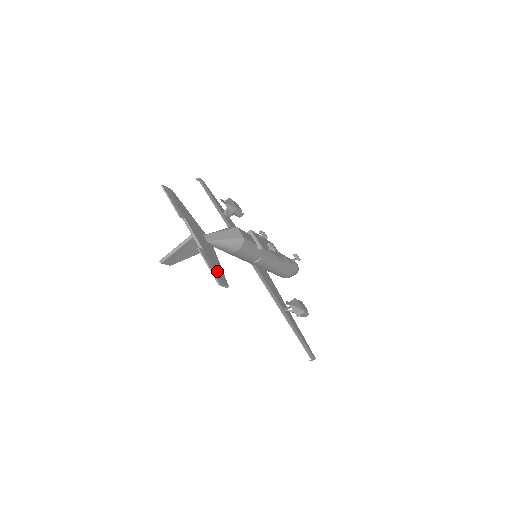
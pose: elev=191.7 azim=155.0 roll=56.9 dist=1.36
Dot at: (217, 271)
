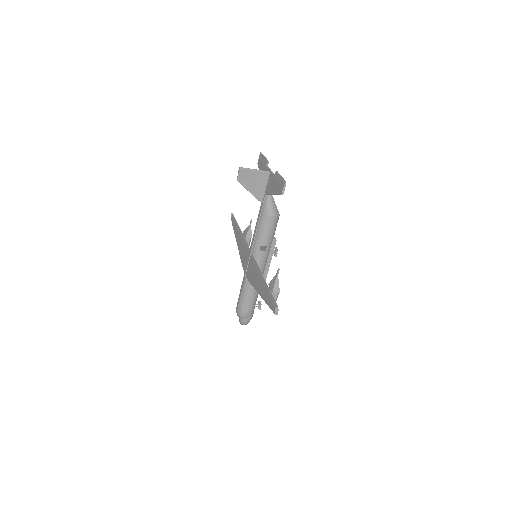
Dot at: occluded
